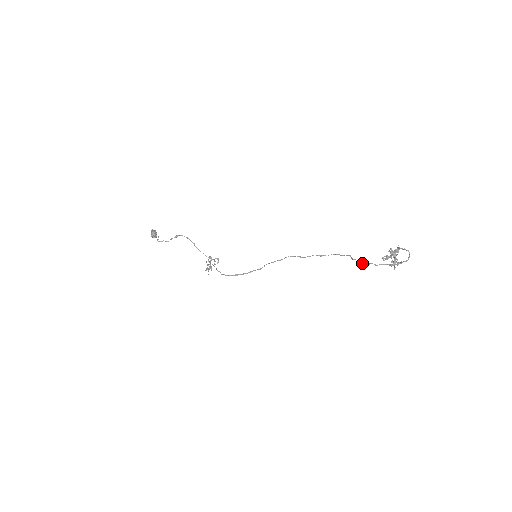
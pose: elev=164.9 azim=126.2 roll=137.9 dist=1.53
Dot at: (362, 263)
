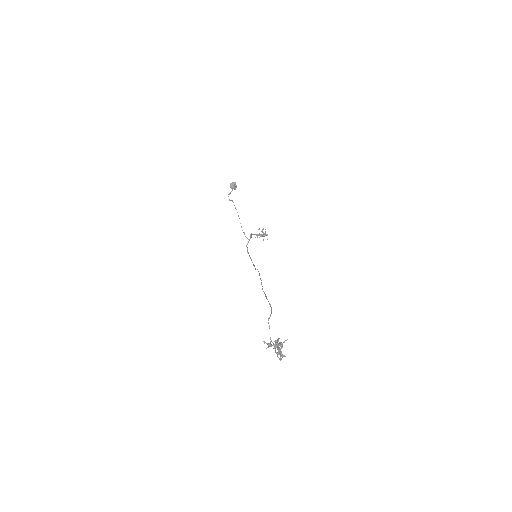
Dot at: occluded
